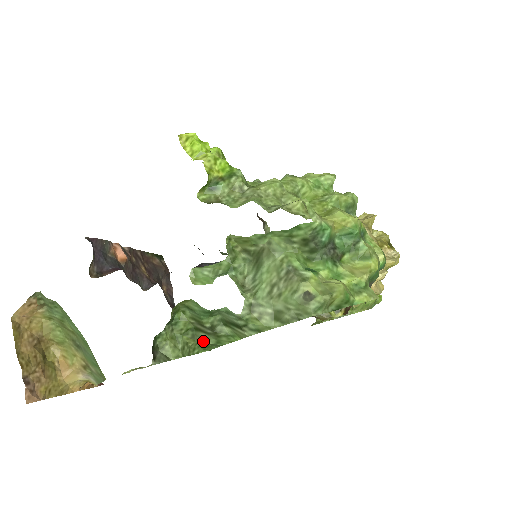
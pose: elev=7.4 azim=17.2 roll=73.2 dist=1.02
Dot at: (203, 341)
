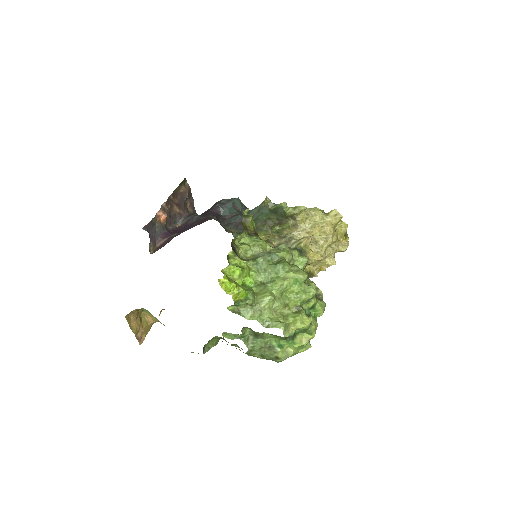
Dot at: (226, 341)
